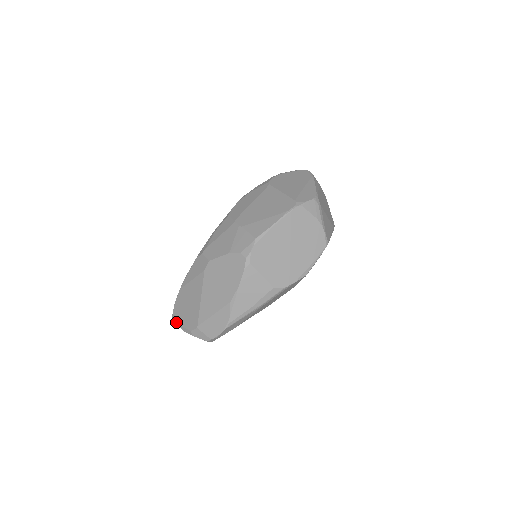
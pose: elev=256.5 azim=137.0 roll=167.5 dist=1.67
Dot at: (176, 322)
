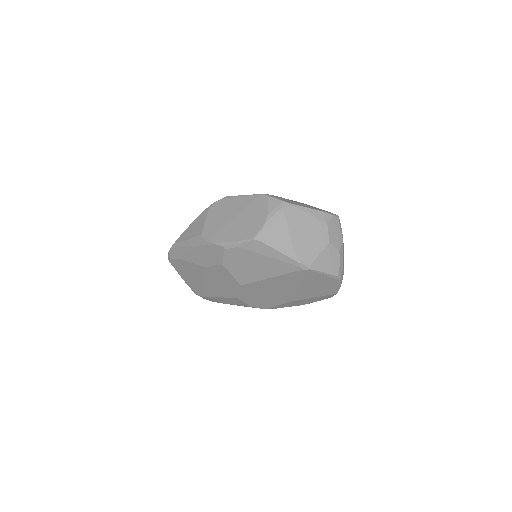
Dot at: occluded
